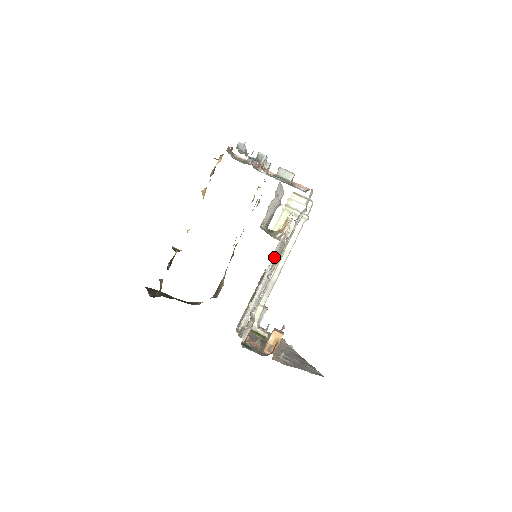
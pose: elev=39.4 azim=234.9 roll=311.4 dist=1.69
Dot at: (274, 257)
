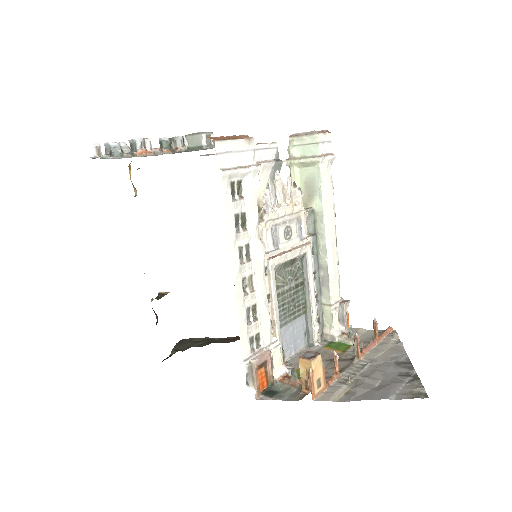
Dot at: (275, 247)
